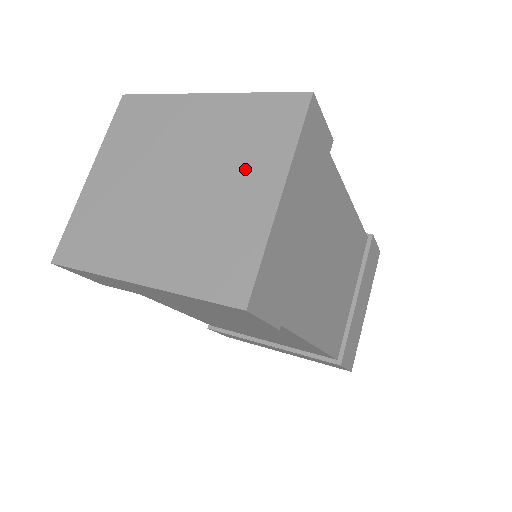
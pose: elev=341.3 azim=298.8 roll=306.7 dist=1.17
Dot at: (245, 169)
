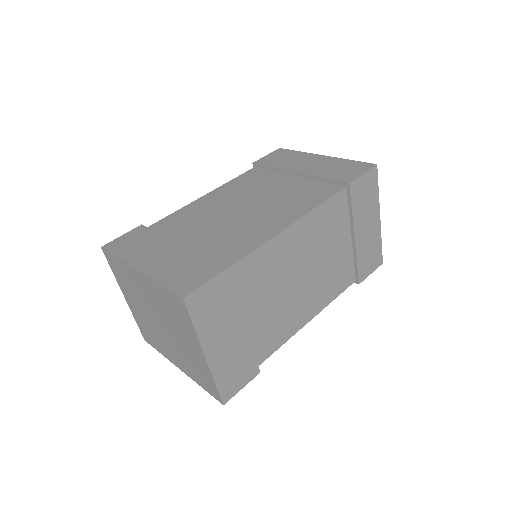
Dot at: (183, 333)
